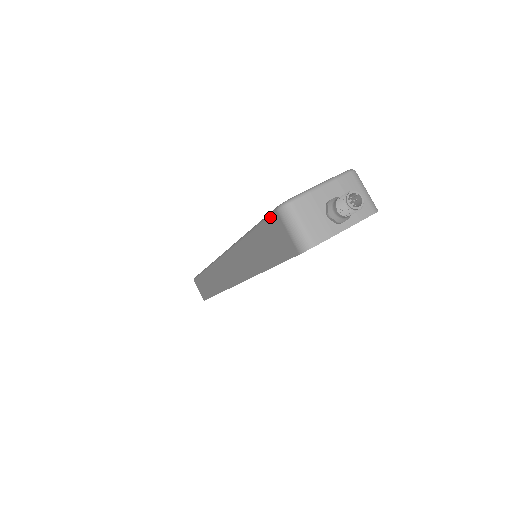
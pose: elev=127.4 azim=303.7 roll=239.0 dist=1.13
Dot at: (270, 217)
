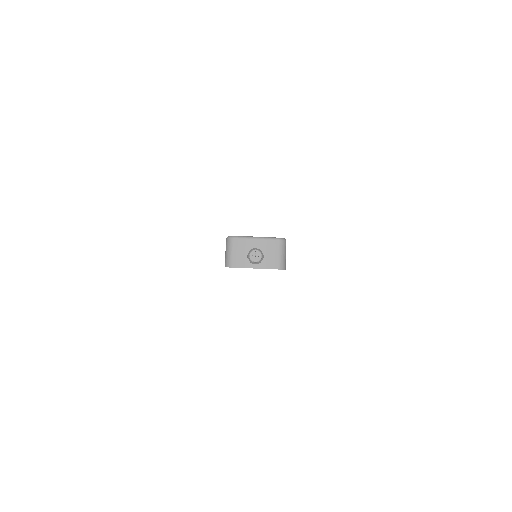
Dot at: occluded
